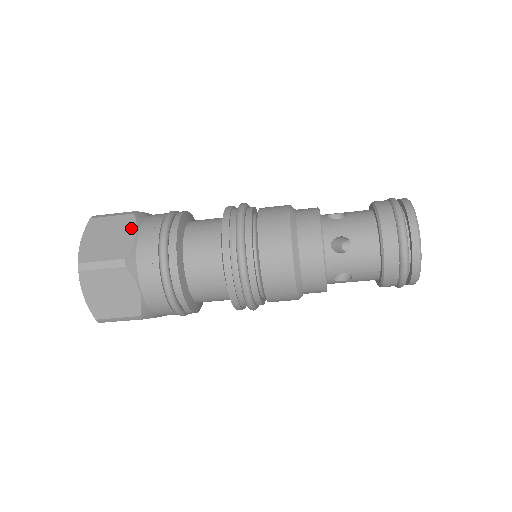
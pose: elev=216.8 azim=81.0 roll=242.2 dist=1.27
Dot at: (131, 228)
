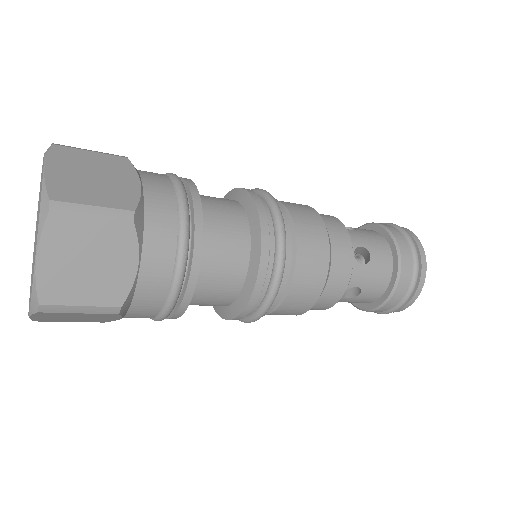
Dot at: (130, 174)
